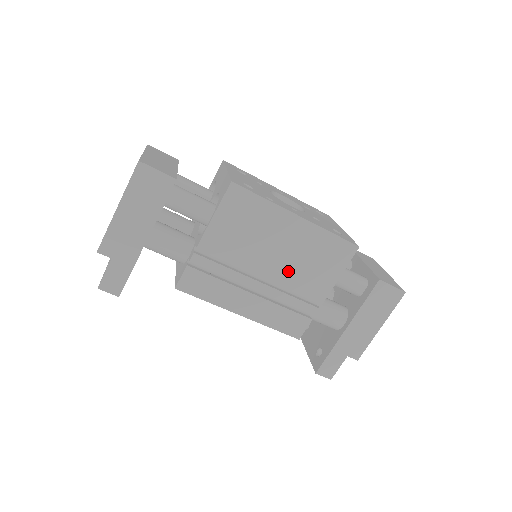
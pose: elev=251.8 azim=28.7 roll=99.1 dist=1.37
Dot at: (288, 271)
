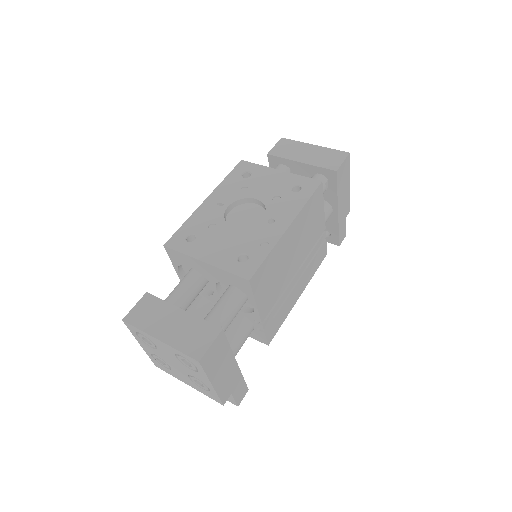
Dot at: (303, 249)
